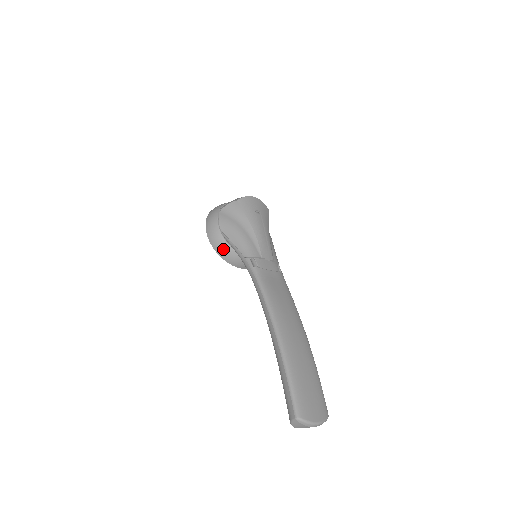
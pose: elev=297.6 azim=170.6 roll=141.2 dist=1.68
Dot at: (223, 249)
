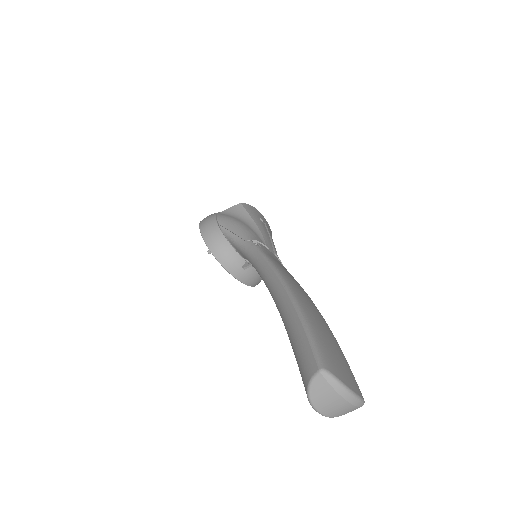
Dot at: (217, 242)
